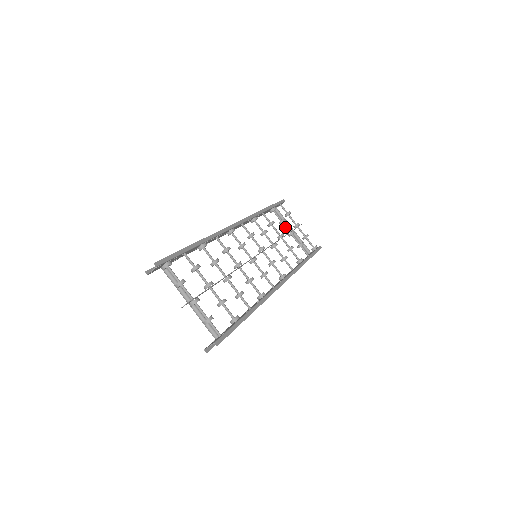
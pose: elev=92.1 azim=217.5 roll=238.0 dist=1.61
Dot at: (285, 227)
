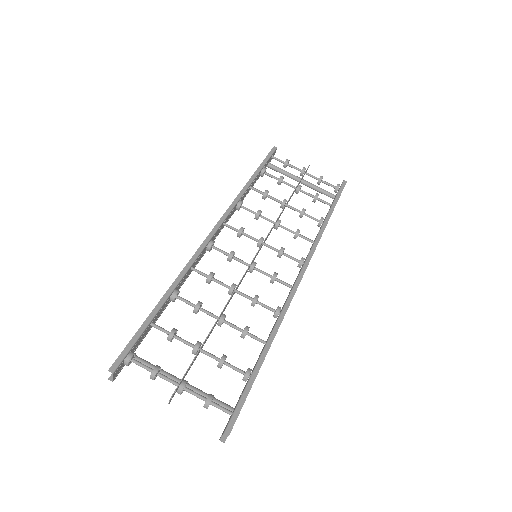
Dot at: occluded
